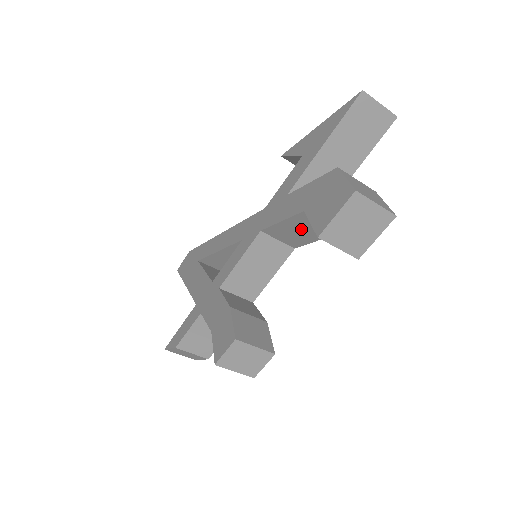
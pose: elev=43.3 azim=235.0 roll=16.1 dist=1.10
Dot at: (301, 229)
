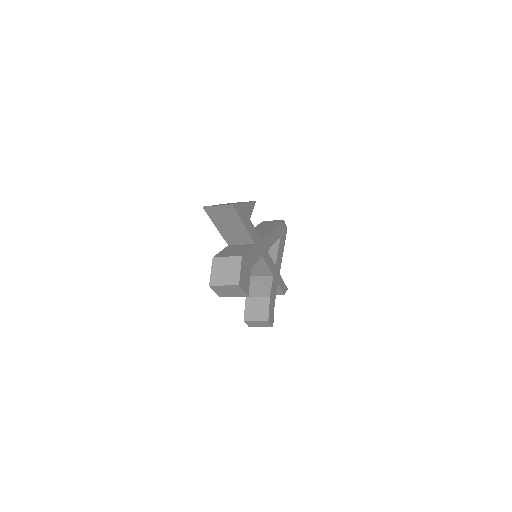
Dot at: occluded
